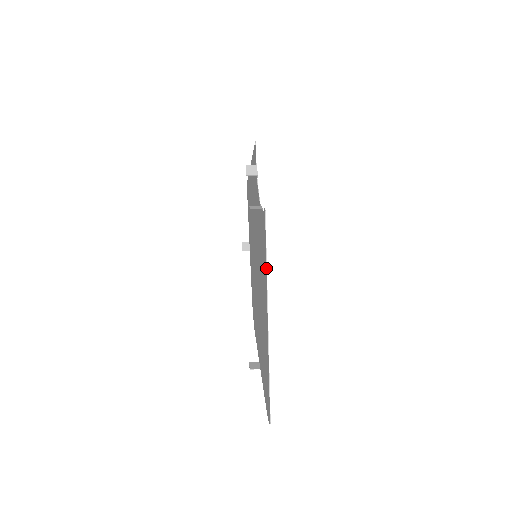
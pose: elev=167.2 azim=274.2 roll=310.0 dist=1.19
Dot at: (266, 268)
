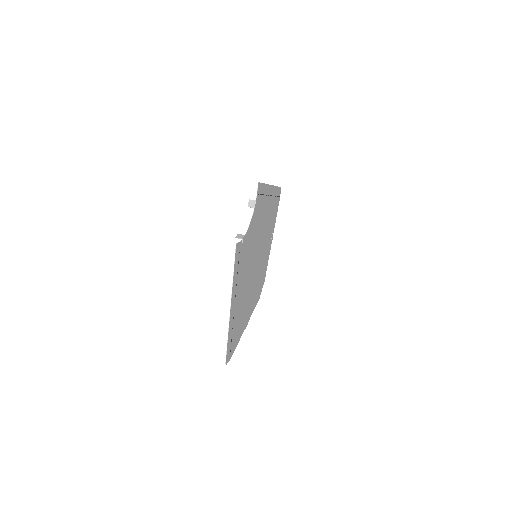
Dot at: (233, 279)
